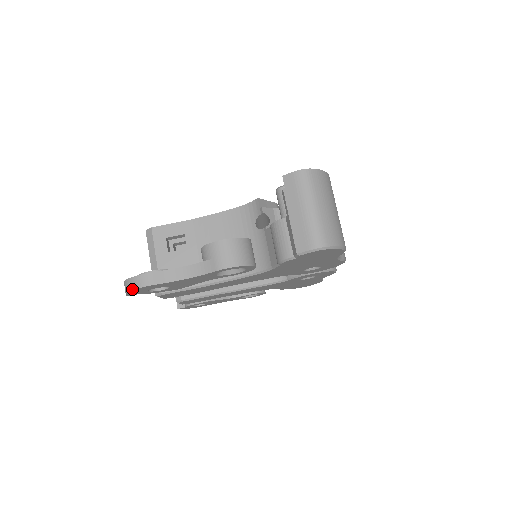
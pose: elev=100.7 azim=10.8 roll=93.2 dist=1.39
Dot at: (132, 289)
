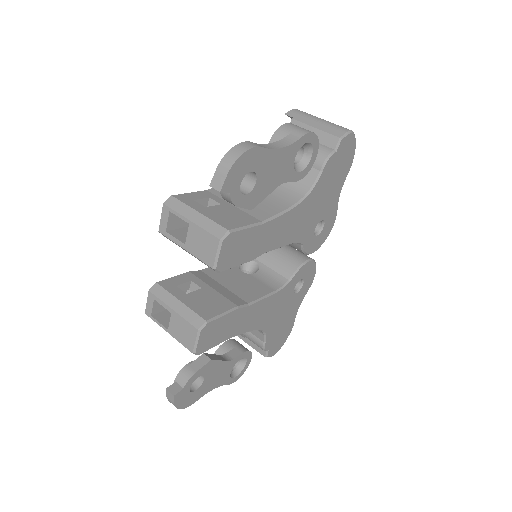
Dot at: (241, 153)
